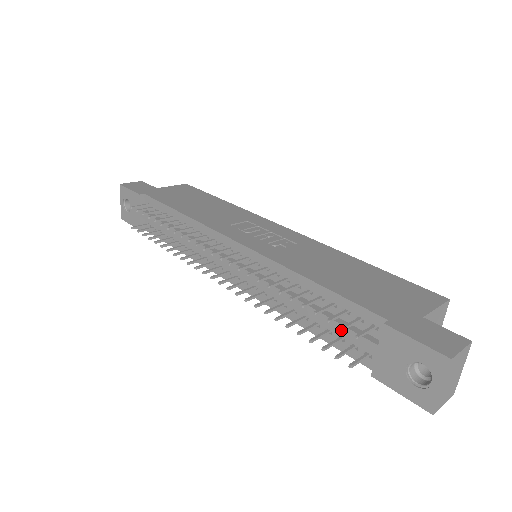
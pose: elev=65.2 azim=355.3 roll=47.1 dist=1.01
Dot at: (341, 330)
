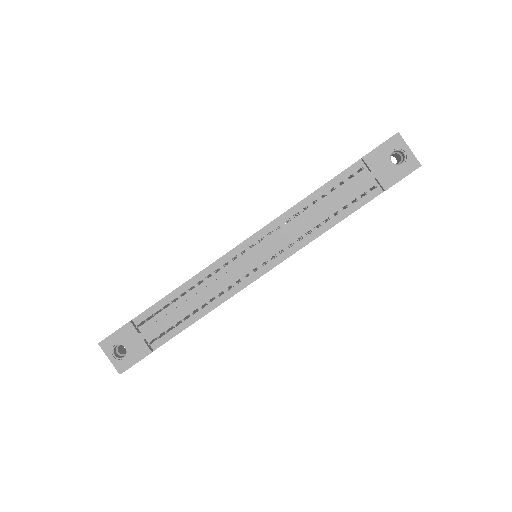
Dot at: occluded
